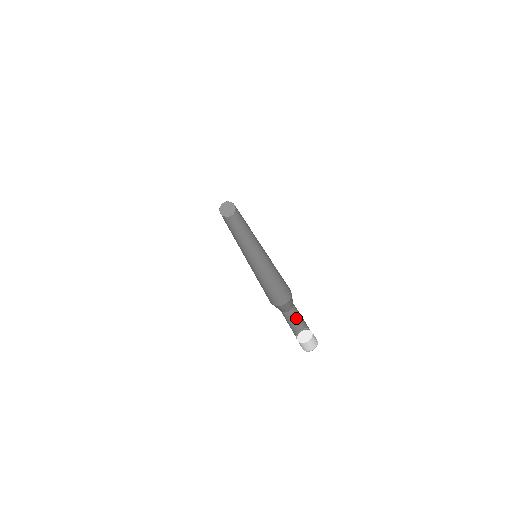
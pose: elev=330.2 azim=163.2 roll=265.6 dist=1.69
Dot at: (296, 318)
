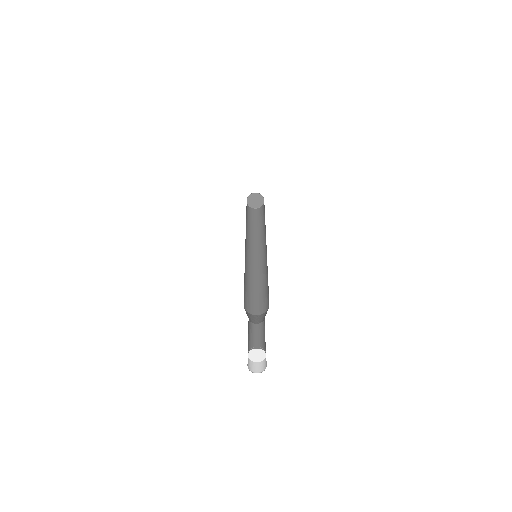
Dot at: (264, 328)
